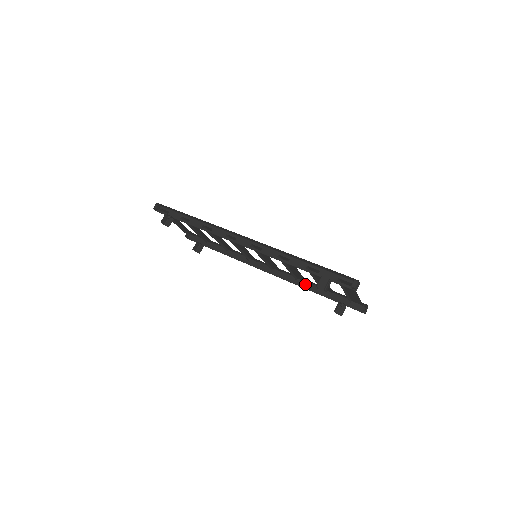
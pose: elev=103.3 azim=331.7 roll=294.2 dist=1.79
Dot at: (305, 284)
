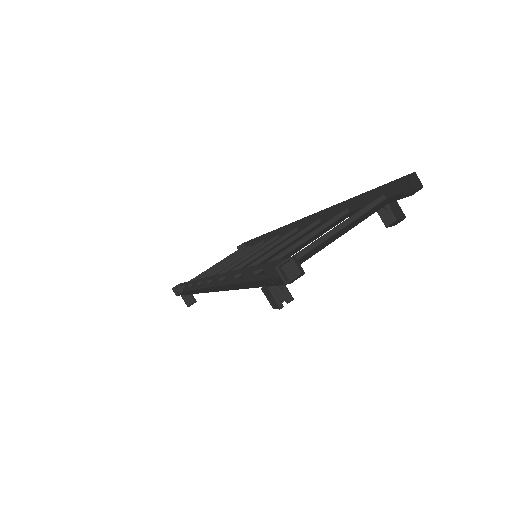
Dot at: (335, 211)
